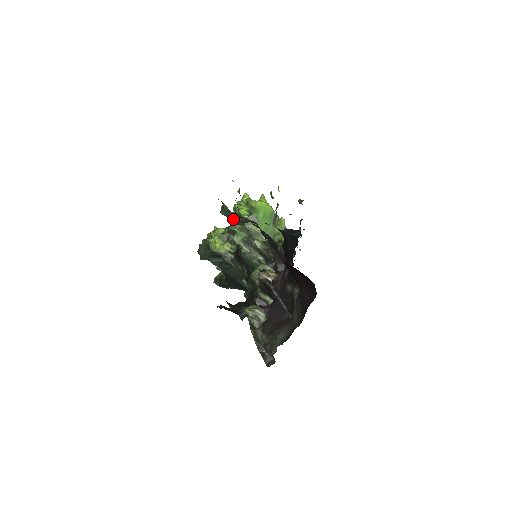
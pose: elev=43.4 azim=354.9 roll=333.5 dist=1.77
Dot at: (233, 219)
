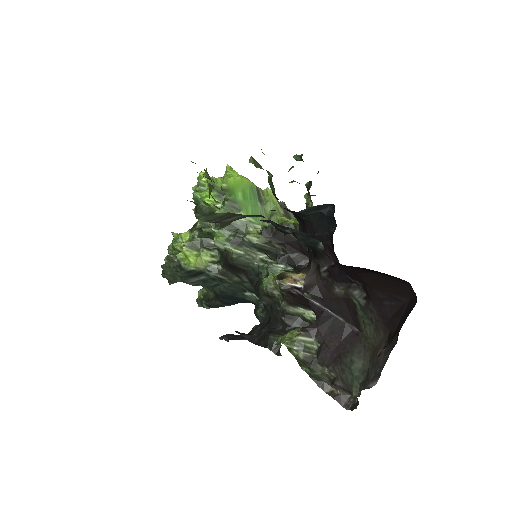
Dot at: (220, 222)
